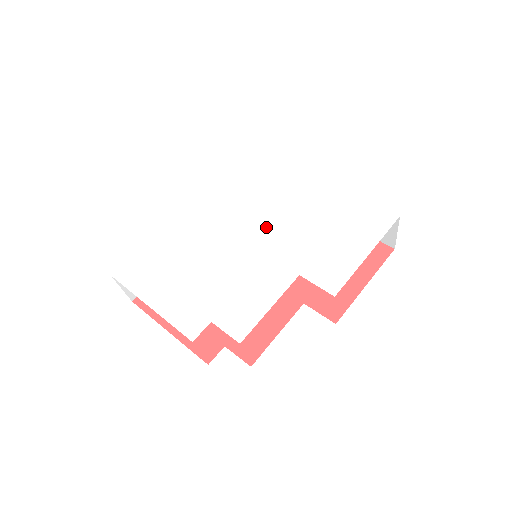
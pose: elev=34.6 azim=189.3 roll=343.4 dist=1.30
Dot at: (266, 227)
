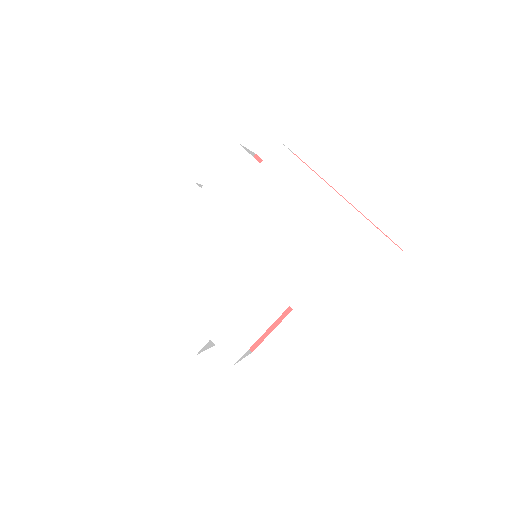
Dot at: (262, 242)
